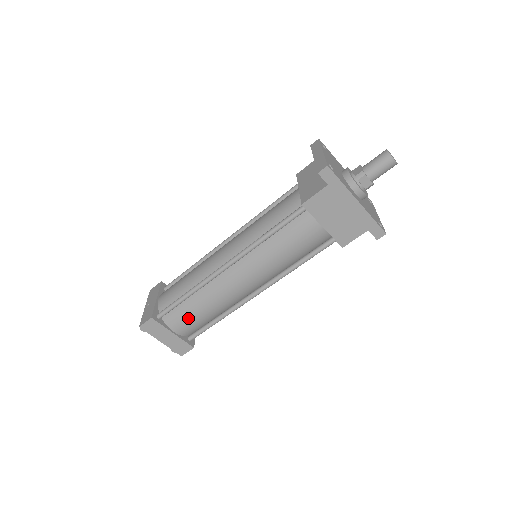
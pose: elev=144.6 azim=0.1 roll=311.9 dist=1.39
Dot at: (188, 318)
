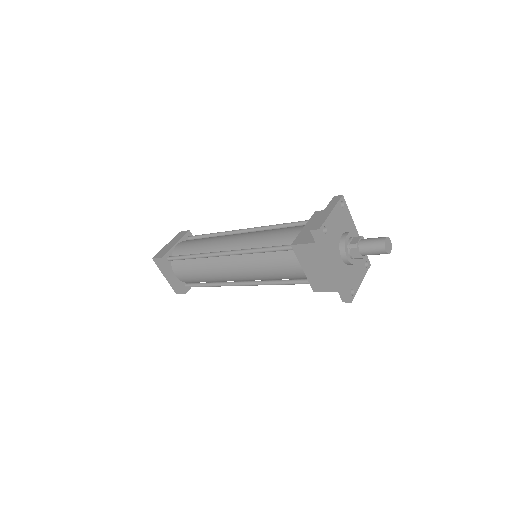
Dot at: (188, 272)
